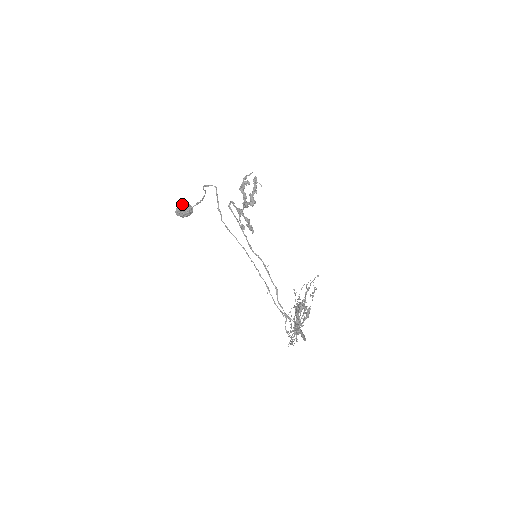
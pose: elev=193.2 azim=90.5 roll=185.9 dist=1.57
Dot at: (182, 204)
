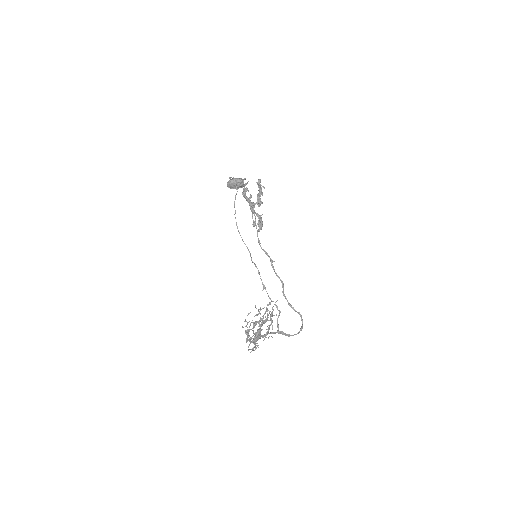
Dot at: occluded
